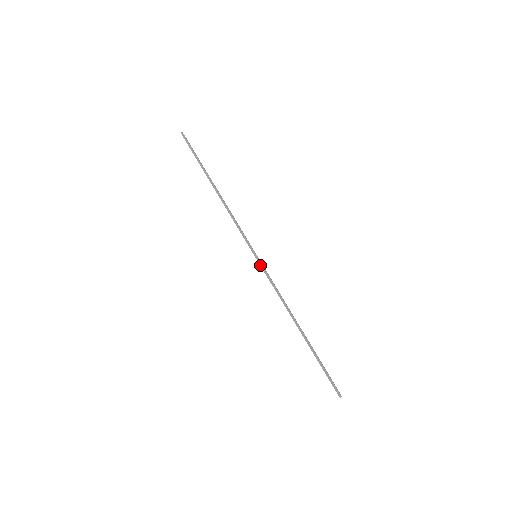
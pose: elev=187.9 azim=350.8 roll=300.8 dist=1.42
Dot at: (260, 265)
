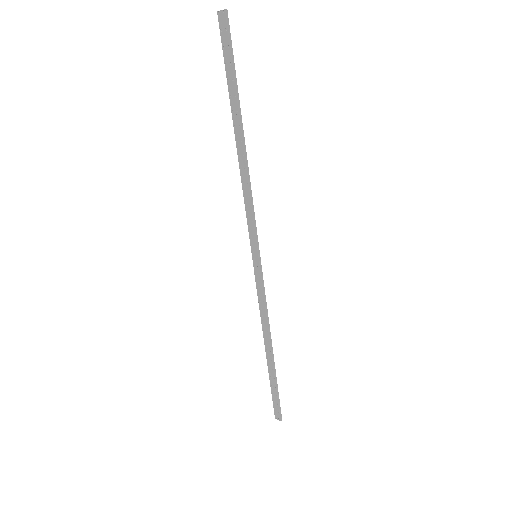
Dot at: (260, 271)
